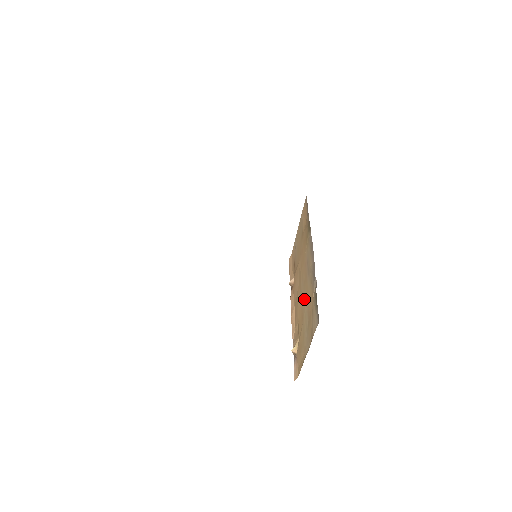
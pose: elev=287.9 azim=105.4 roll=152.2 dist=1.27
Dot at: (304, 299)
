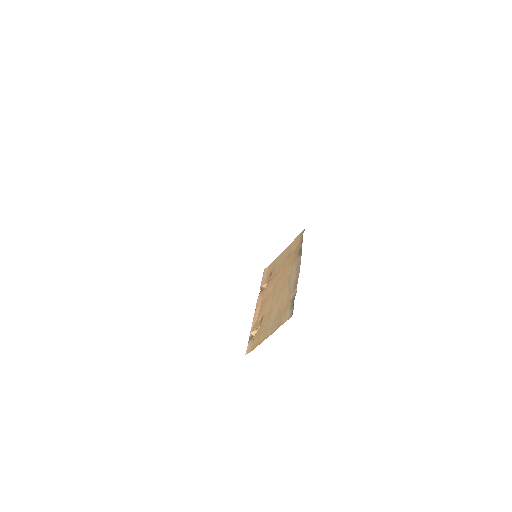
Dot at: (277, 300)
